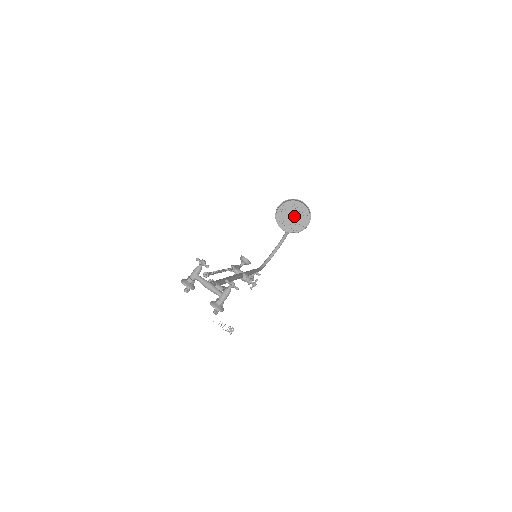
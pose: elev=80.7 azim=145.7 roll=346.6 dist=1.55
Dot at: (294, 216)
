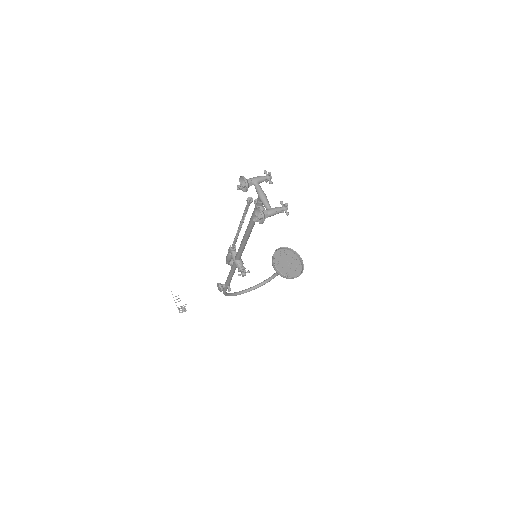
Dot at: (289, 264)
